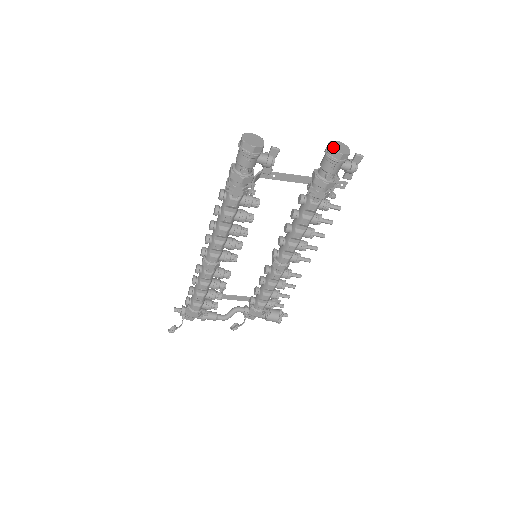
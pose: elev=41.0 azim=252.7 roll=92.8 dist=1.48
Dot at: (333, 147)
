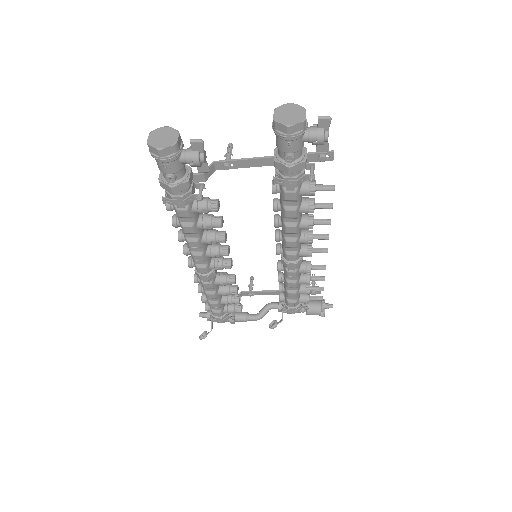
Dot at: (277, 118)
